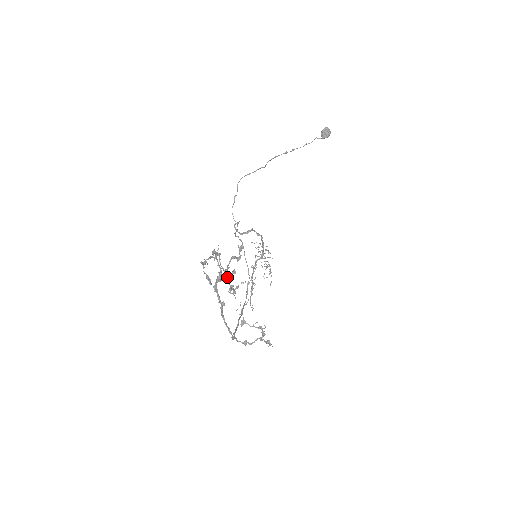
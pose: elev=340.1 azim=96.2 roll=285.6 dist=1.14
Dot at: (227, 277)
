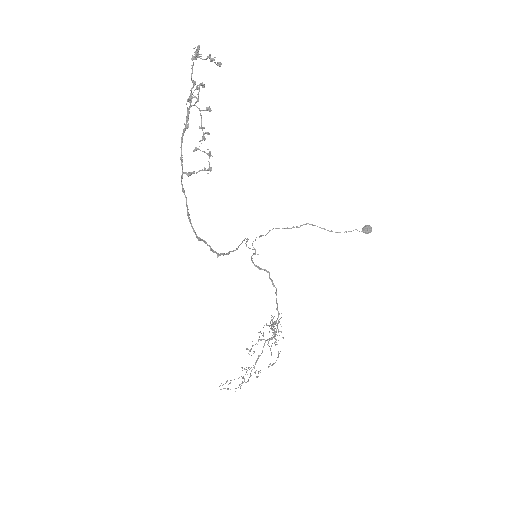
Dot at: (196, 58)
